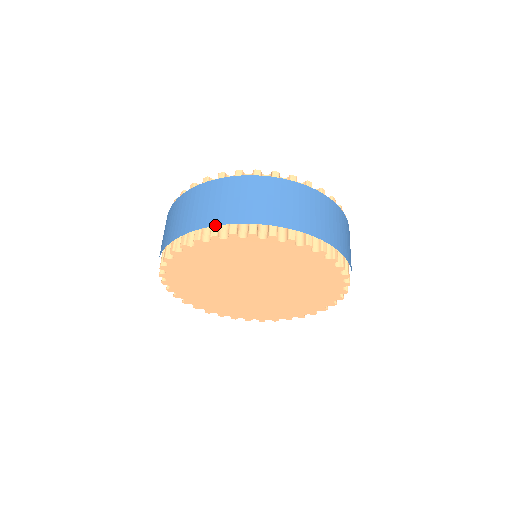
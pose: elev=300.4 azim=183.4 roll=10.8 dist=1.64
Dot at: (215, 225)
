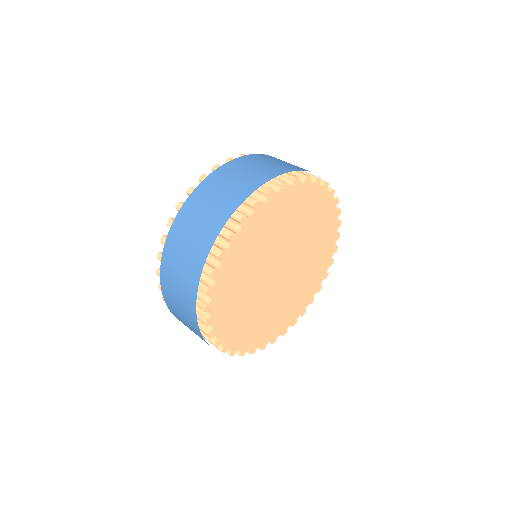
Dot at: (198, 285)
